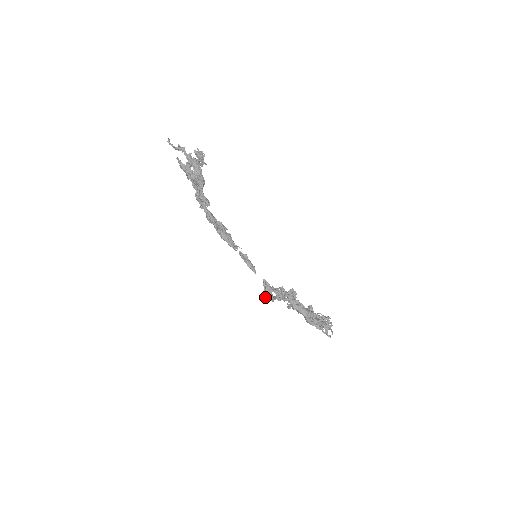
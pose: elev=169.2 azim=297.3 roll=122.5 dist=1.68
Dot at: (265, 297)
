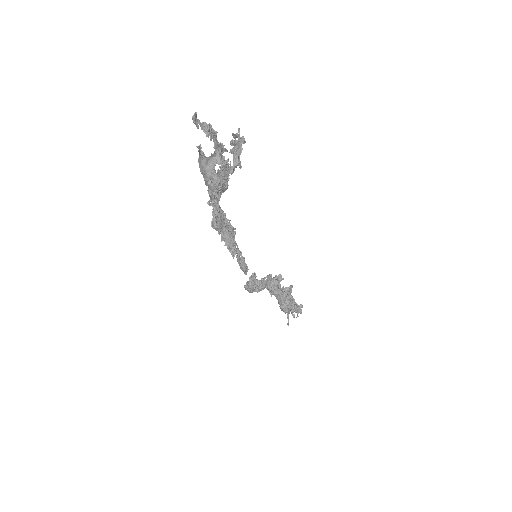
Dot at: (246, 288)
